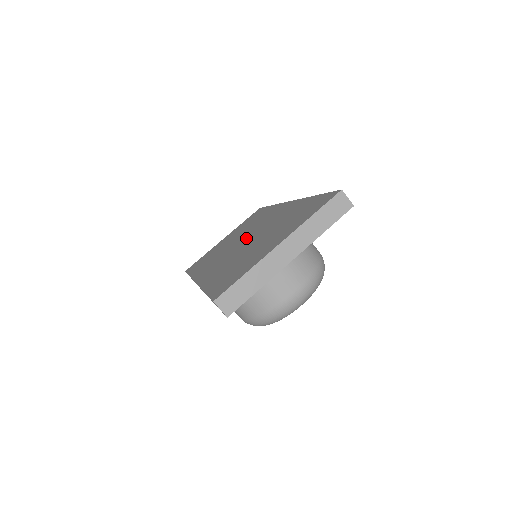
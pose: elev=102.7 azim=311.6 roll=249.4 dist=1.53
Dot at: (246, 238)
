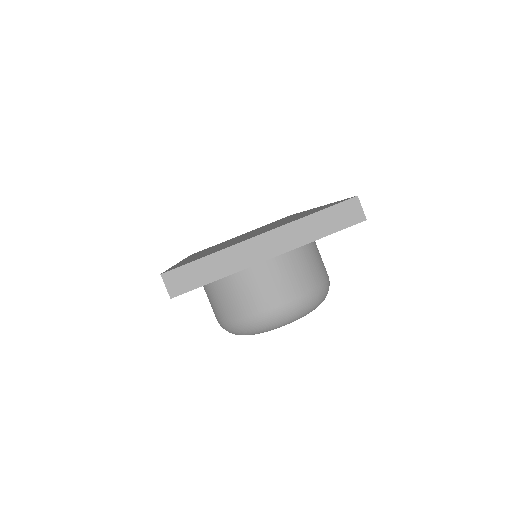
Dot at: occluded
